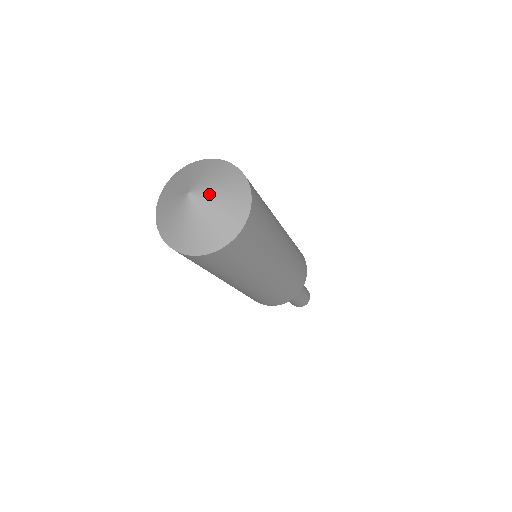
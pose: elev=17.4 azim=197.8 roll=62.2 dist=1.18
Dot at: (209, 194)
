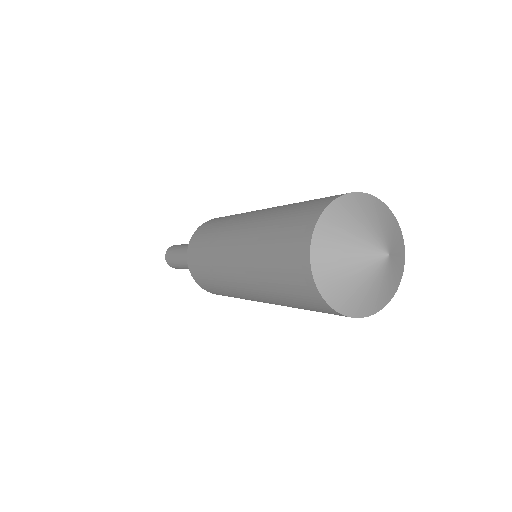
Dot at: (389, 272)
